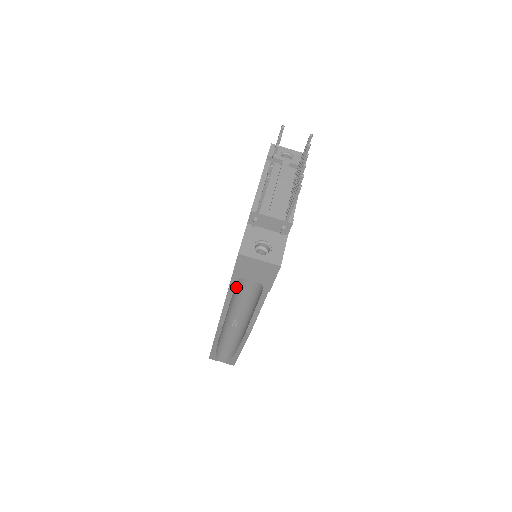
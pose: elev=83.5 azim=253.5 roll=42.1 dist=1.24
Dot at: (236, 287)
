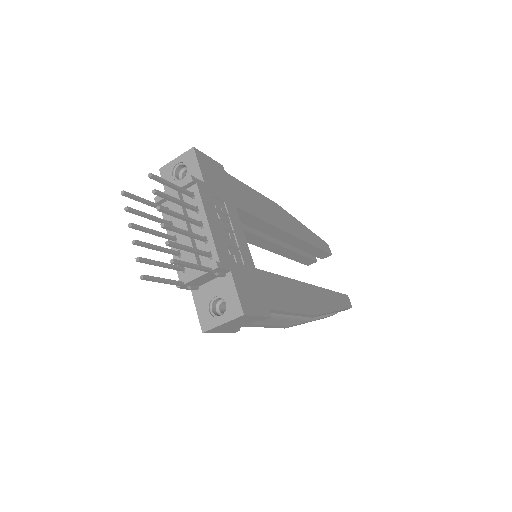
Dot at: occluded
